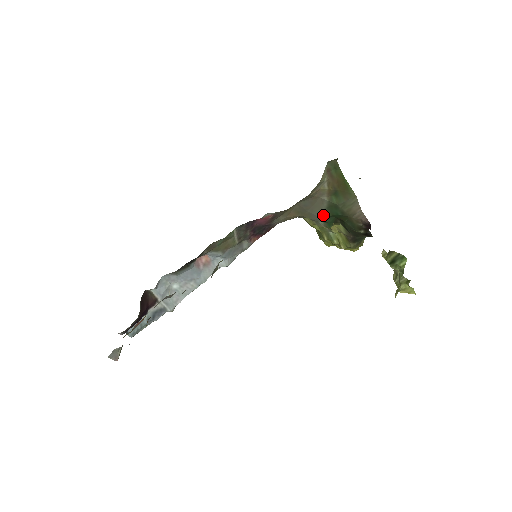
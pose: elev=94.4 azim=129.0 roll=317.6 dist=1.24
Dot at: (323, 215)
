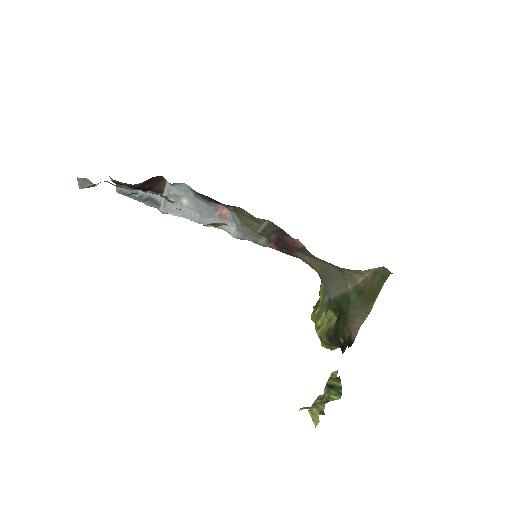
Dot at: (334, 295)
